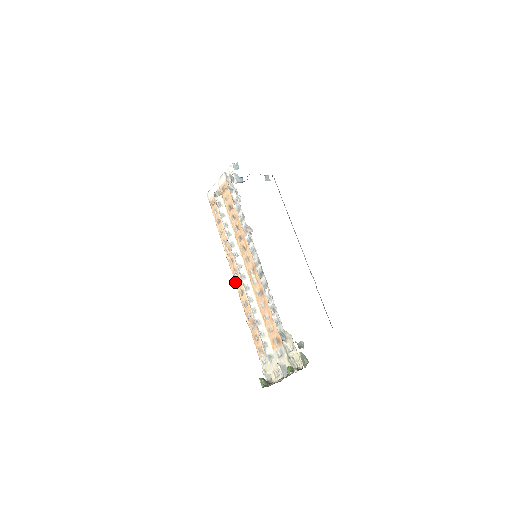
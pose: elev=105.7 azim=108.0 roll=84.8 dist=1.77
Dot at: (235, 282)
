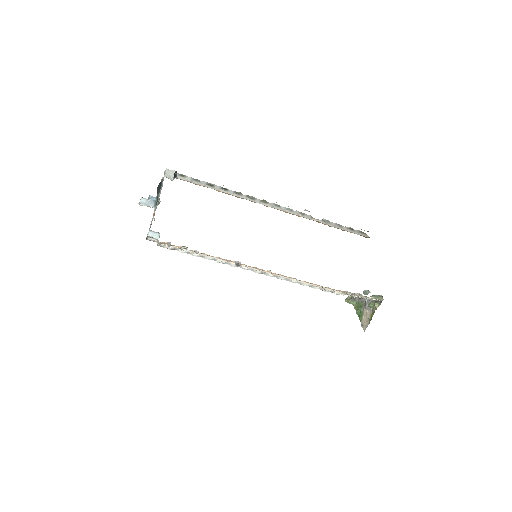
Dot at: occluded
